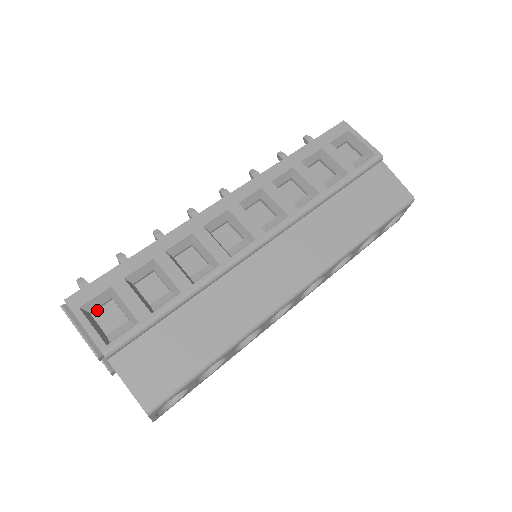
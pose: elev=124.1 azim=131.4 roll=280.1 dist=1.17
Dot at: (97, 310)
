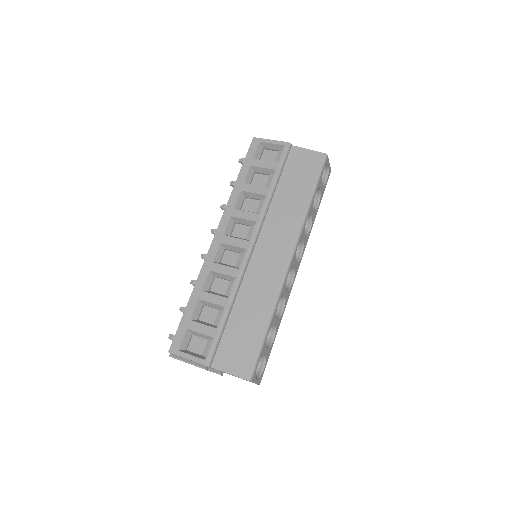
Dot at: (189, 346)
